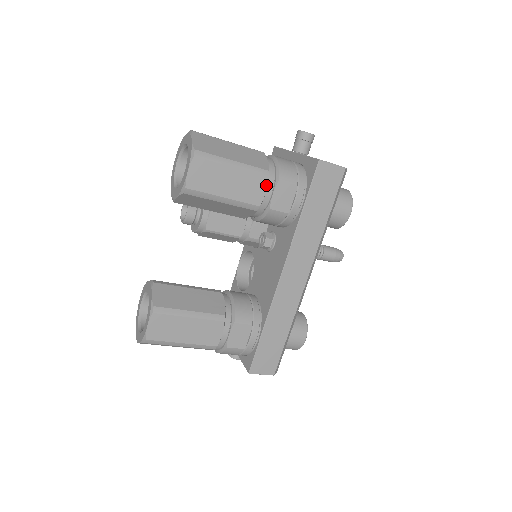
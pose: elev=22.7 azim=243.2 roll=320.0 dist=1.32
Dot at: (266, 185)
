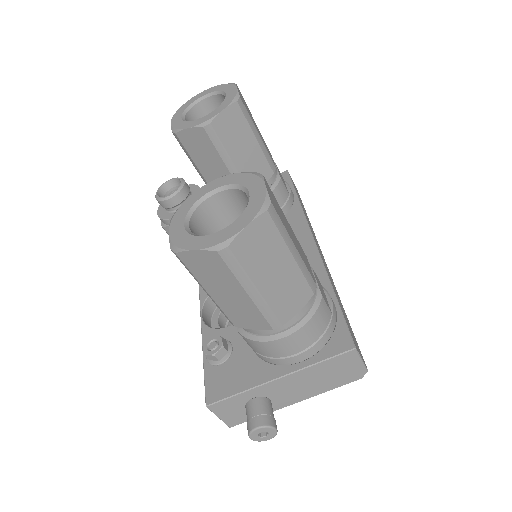
Dot at: (272, 158)
